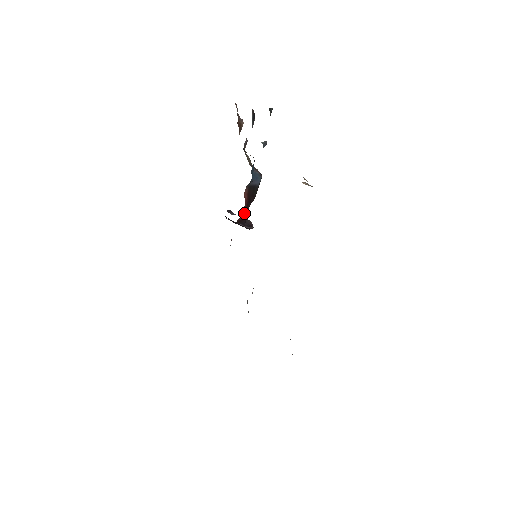
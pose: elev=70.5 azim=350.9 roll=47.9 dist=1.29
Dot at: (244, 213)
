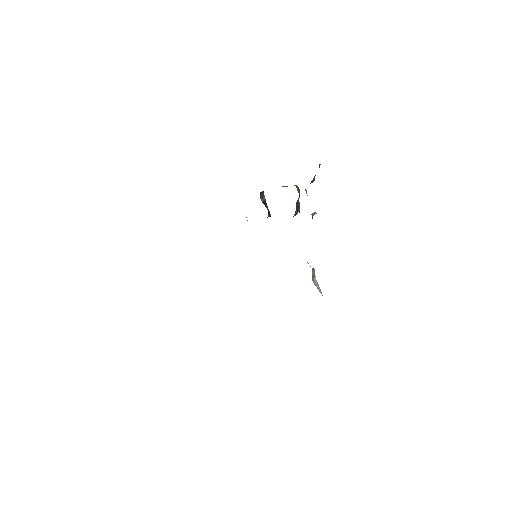
Dot at: occluded
